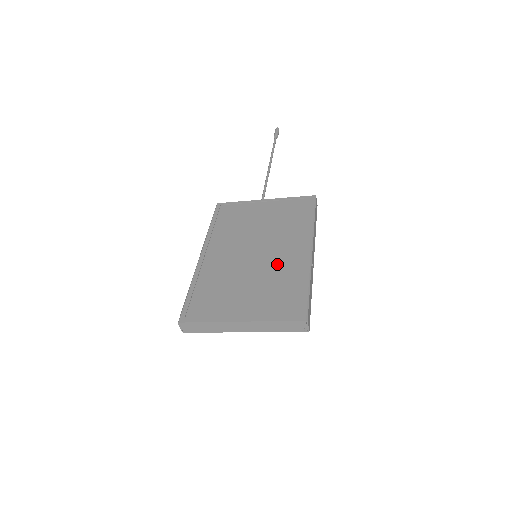
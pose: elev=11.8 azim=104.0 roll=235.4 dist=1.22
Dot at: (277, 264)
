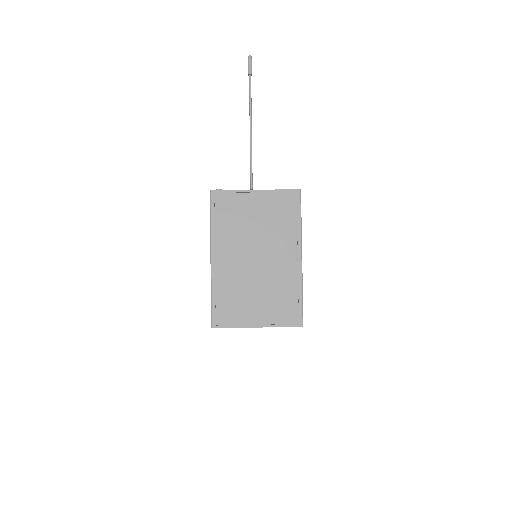
Dot at: (277, 272)
